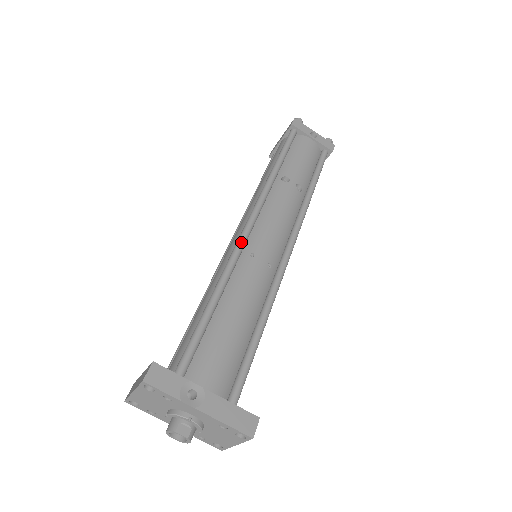
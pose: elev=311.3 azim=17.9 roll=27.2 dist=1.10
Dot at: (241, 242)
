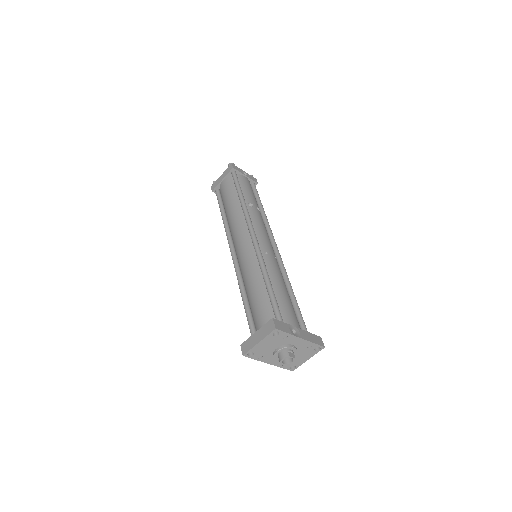
Dot at: (258, 246)
